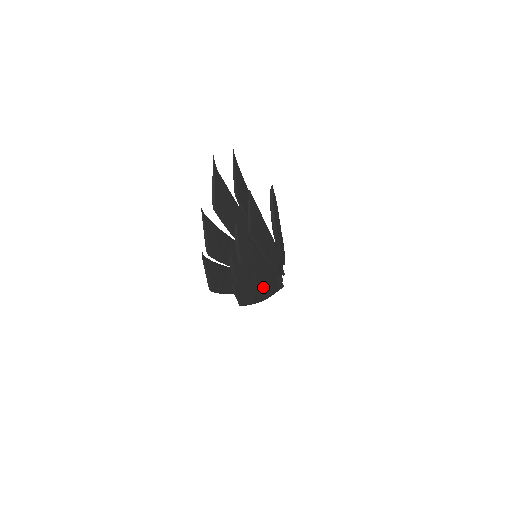
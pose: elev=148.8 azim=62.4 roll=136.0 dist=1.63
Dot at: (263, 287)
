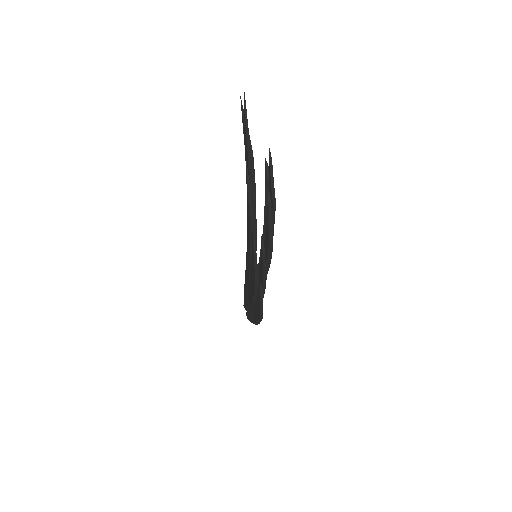
Dot at: occluded
